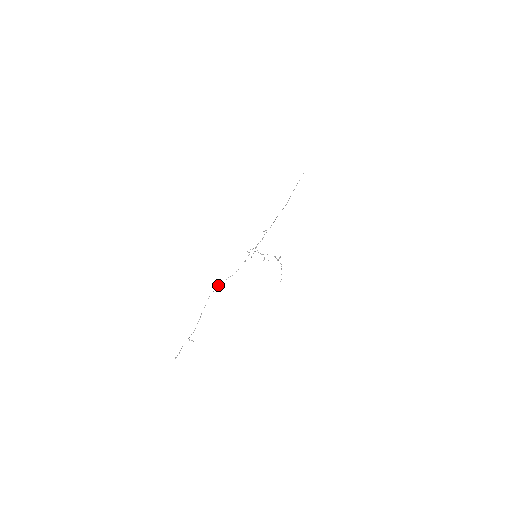
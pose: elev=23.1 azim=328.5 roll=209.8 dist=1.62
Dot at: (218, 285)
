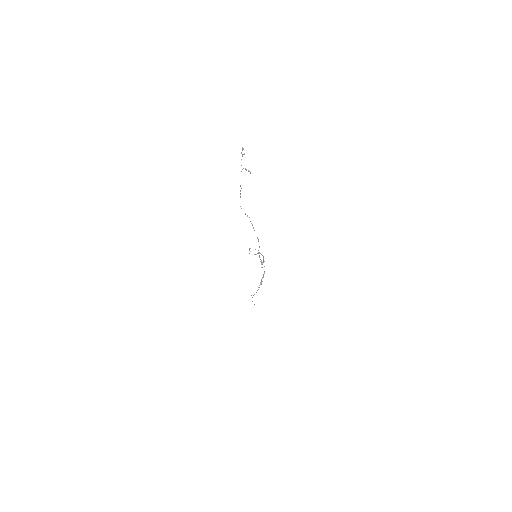
Dot at: (245, 213)
